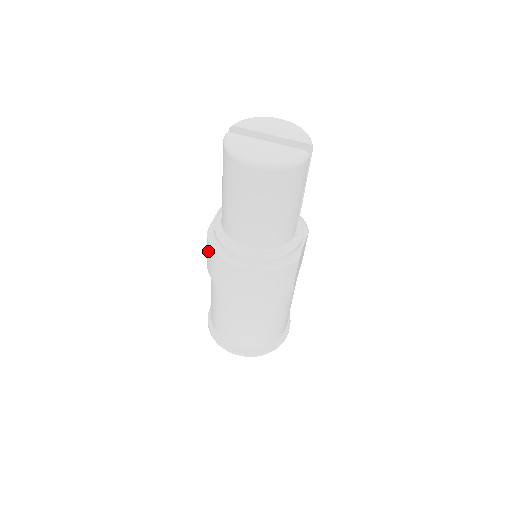
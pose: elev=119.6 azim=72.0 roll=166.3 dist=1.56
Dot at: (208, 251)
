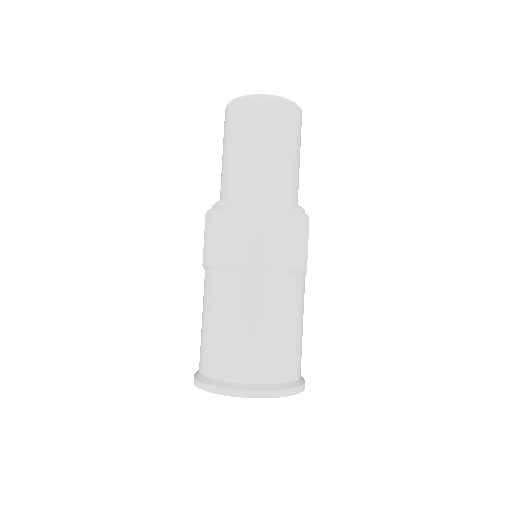
Dot at: (209, 228)
